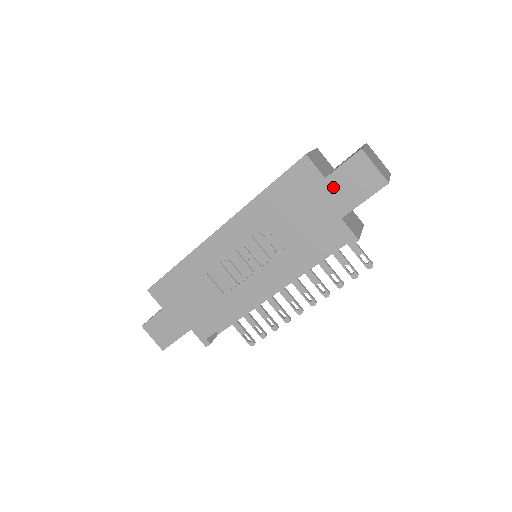
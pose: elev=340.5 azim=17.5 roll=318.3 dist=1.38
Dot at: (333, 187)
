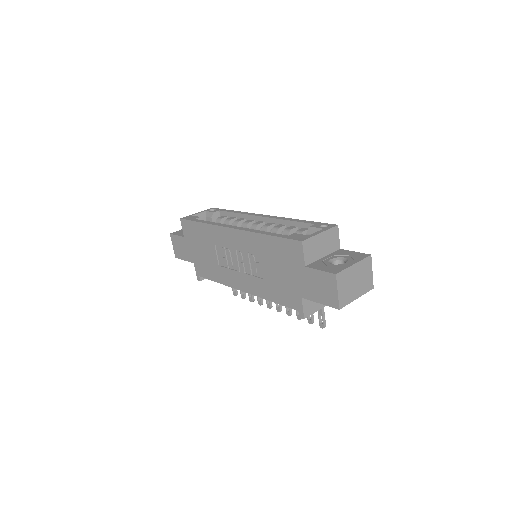
Dot at: (307, 276)
